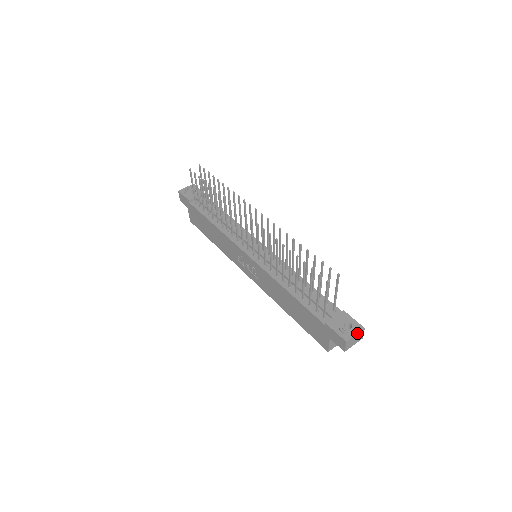
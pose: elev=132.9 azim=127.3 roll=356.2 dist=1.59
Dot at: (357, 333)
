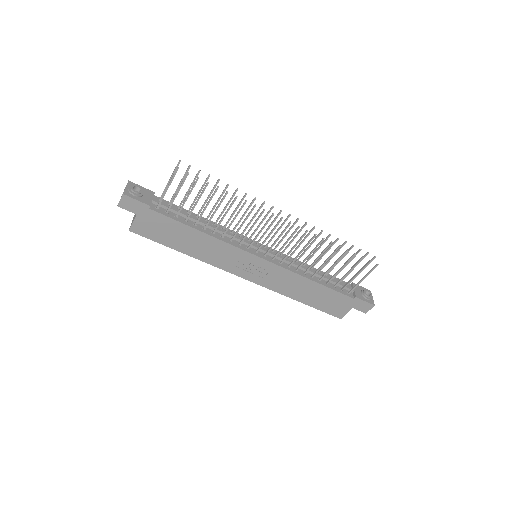
Dot at: (372, 296)
